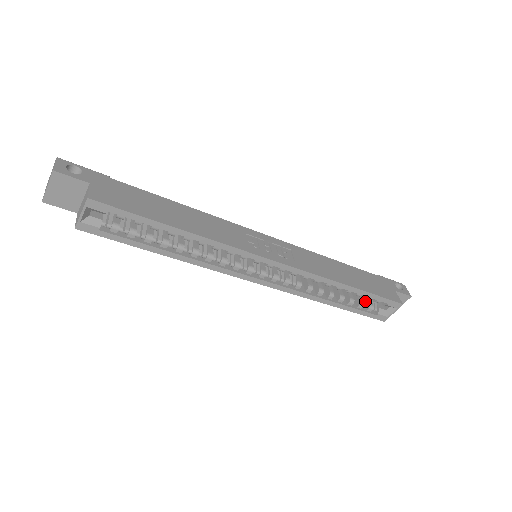
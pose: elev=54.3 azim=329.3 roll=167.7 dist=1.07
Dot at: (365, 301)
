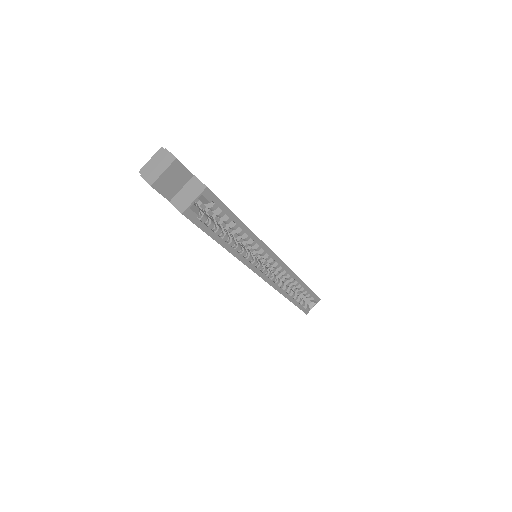
Dot at: occluded
